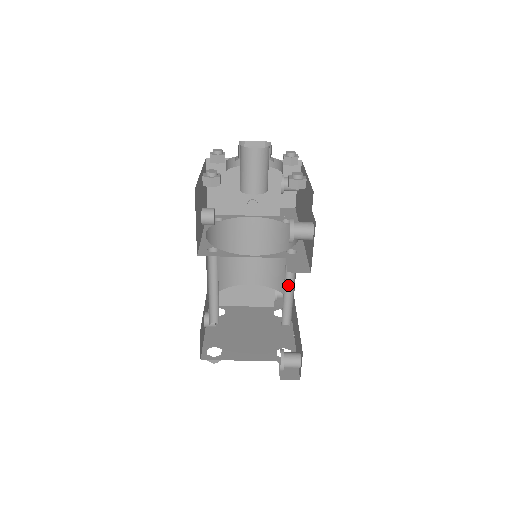
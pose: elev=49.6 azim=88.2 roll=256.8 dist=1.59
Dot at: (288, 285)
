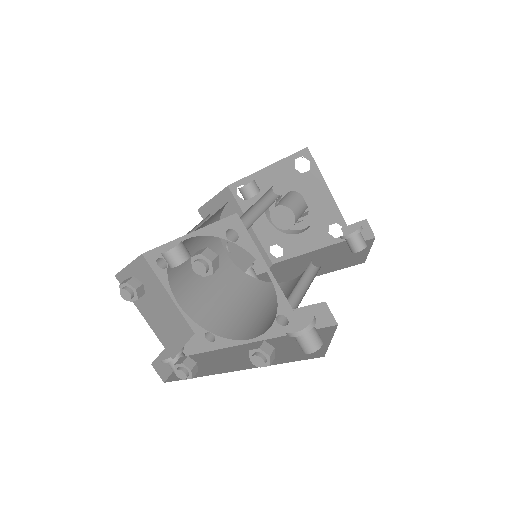
Dot at: (297, 287)
